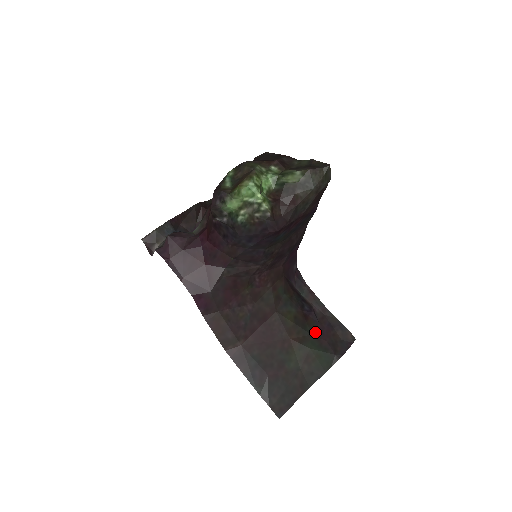
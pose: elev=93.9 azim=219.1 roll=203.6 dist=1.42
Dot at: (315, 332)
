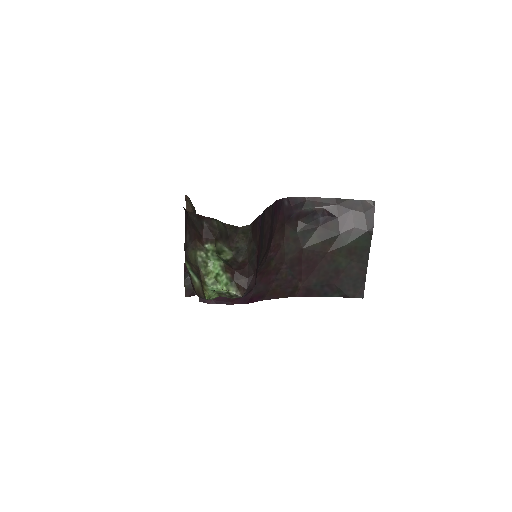
Dot at: (341, 229)
